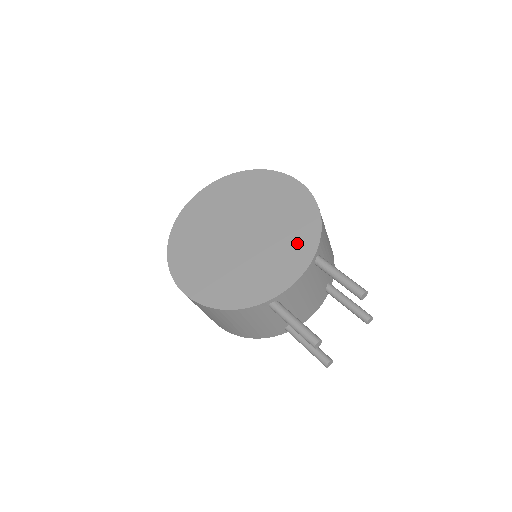
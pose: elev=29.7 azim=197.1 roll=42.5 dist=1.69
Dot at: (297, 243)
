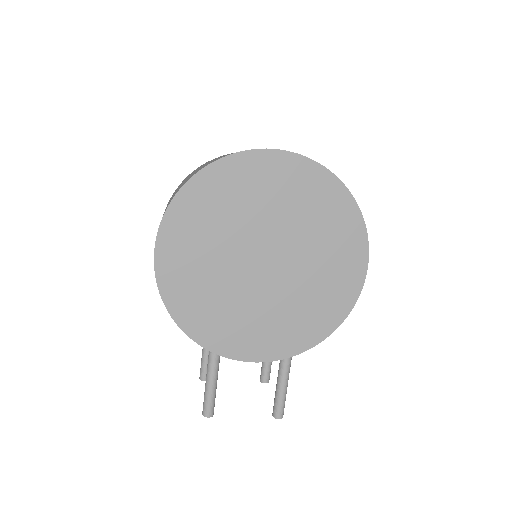
Dot at: (292, 331)
